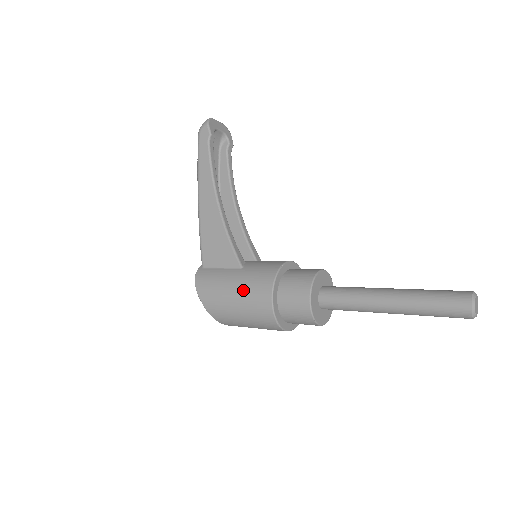
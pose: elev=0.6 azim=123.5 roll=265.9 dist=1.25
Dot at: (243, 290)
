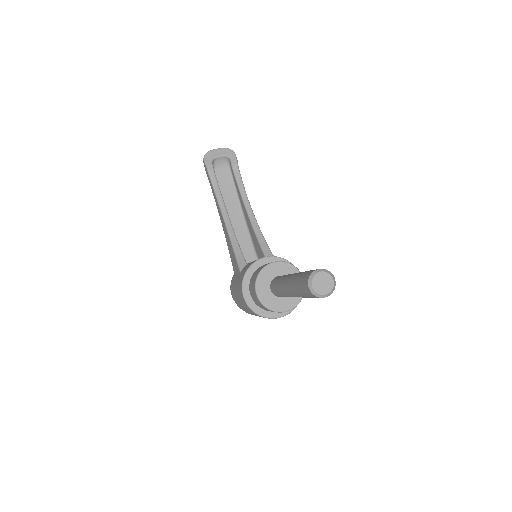
Dot at: (237, 292)
